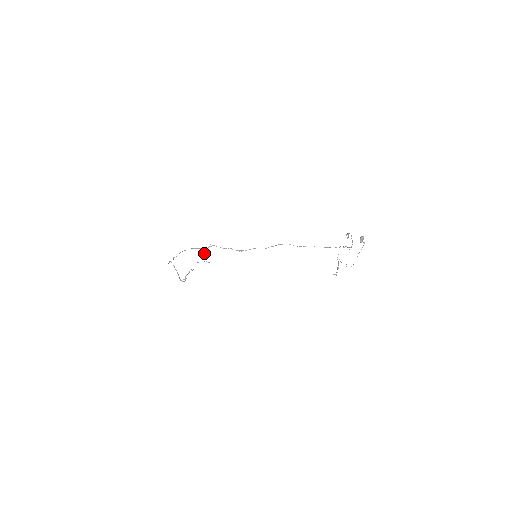
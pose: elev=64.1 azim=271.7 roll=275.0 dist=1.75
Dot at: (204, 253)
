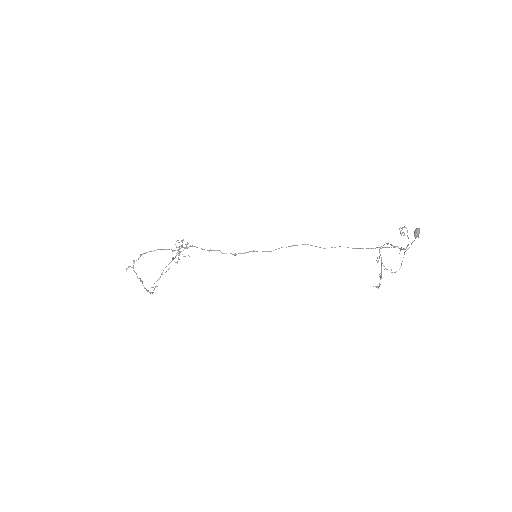
Dot at: (178, 258)
